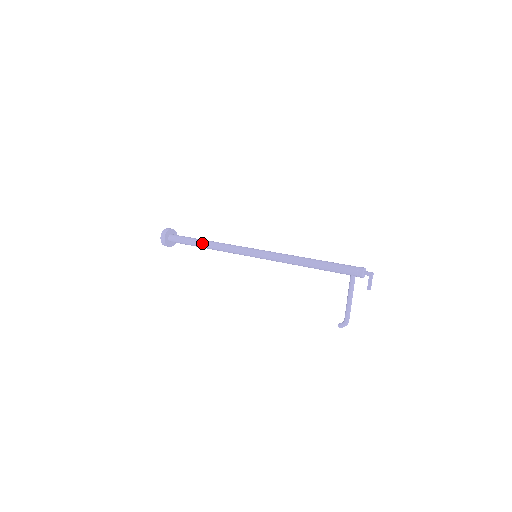
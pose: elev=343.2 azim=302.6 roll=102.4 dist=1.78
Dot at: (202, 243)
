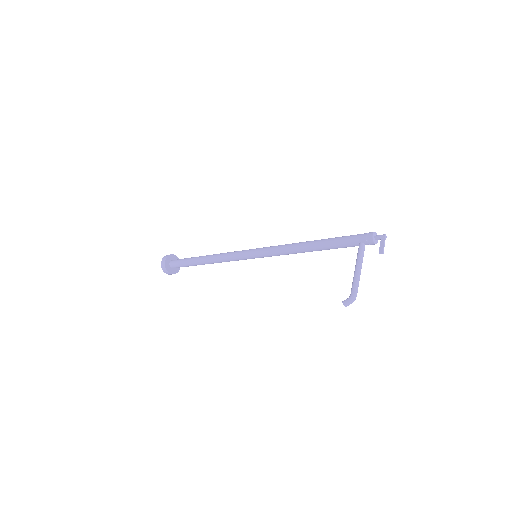
Dot at: (202, 257)
